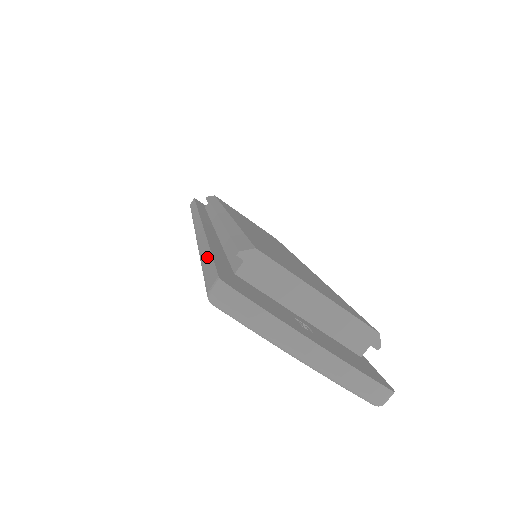
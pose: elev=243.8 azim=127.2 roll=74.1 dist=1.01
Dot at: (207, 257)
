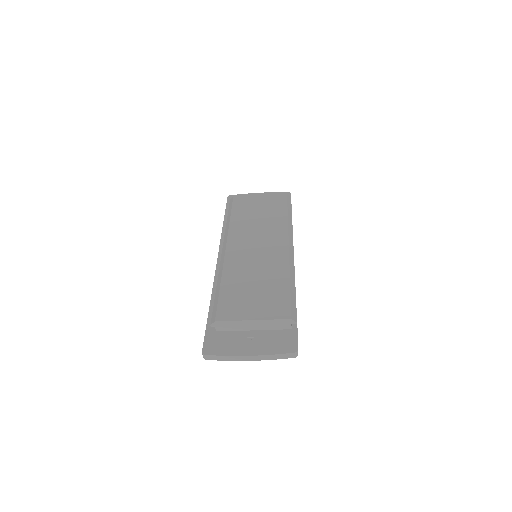
Dot at: (207, 322)
